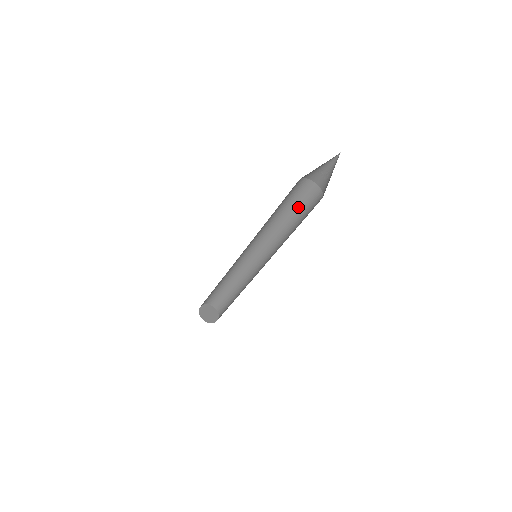
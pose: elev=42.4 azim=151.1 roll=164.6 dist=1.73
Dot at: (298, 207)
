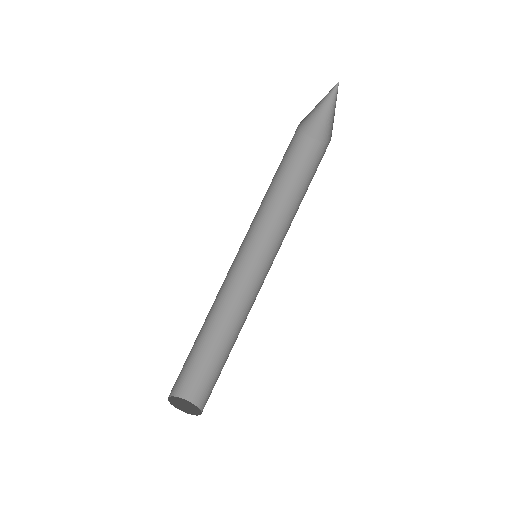
Dot at: (298, 176)
